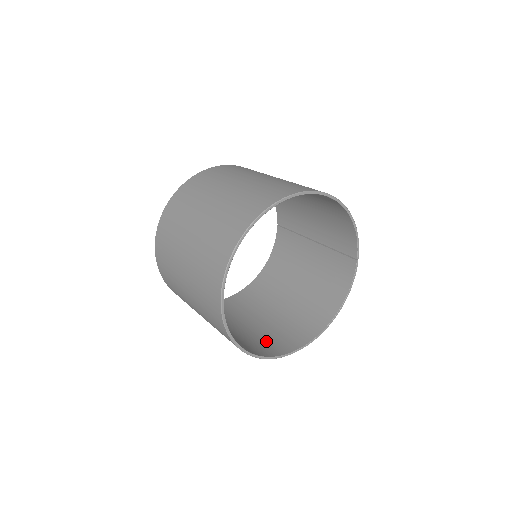
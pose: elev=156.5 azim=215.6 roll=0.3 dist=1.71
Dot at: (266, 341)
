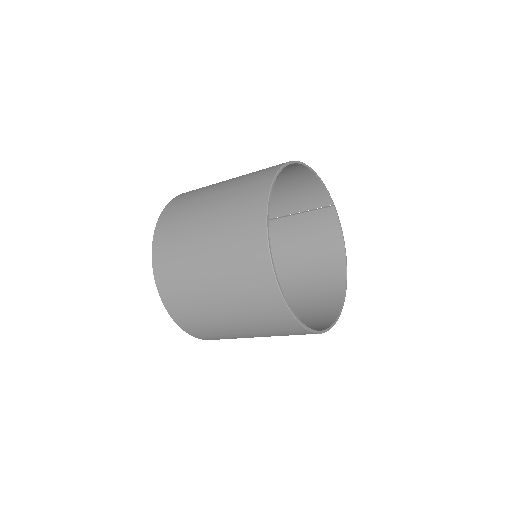
Dot at: (312, 319)
